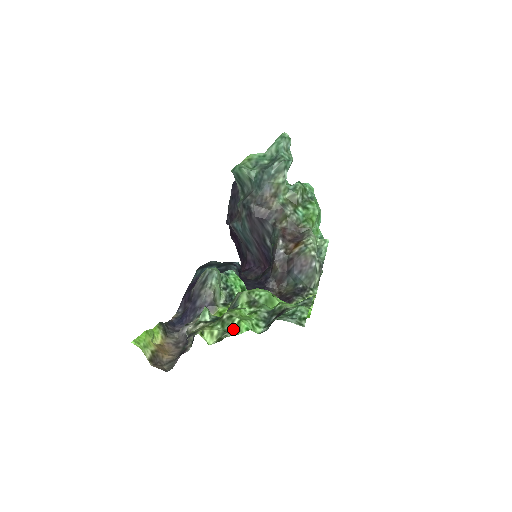
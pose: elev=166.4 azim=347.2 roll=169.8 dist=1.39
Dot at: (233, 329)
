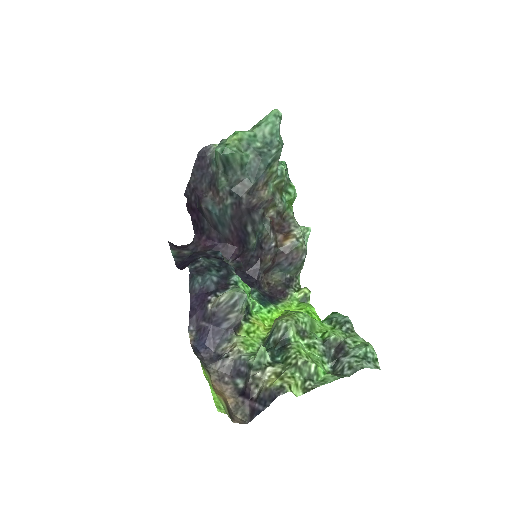
Dot at: (313, 376)
